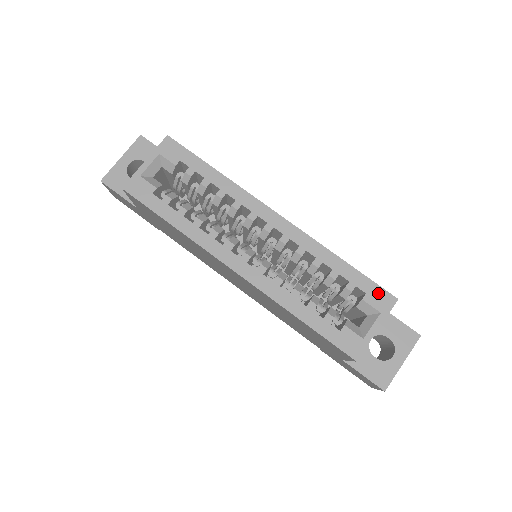
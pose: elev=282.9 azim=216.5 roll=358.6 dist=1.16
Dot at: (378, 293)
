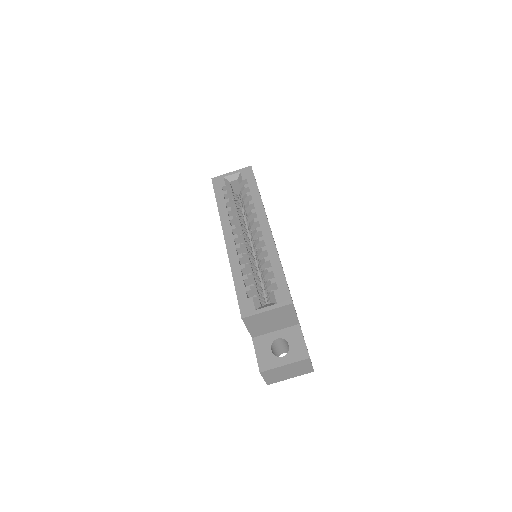
Dot at: (285, 293)
